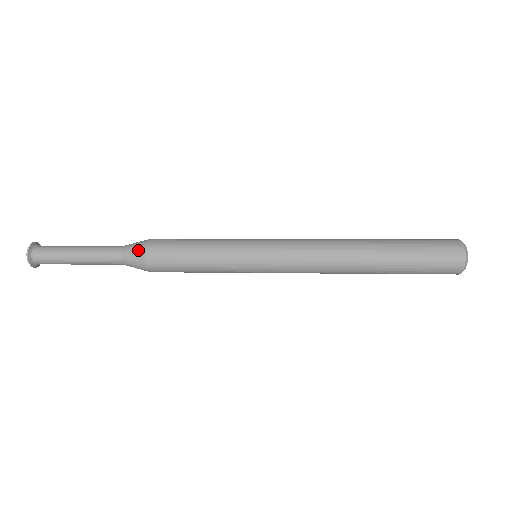
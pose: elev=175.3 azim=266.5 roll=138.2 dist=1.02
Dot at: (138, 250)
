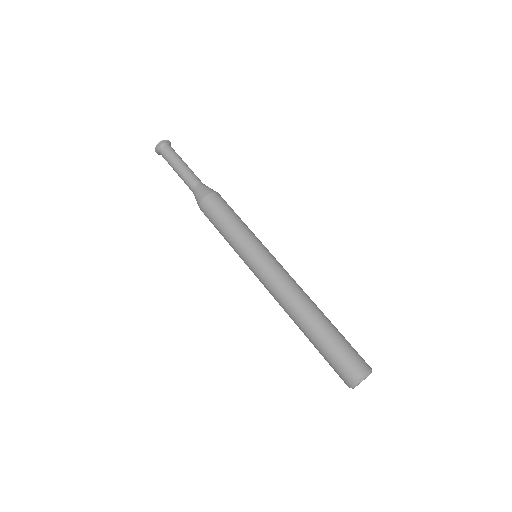
Dot at: (199, 197)
